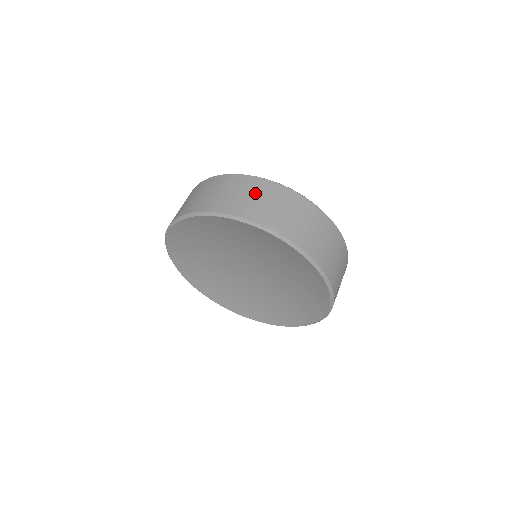
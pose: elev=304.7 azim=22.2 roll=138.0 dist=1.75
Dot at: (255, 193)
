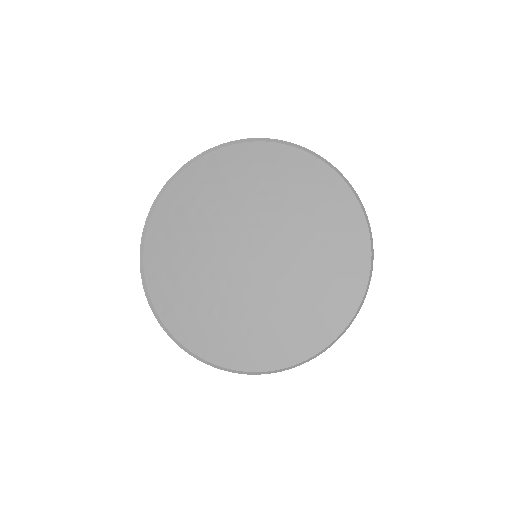
Dot at: occluded
